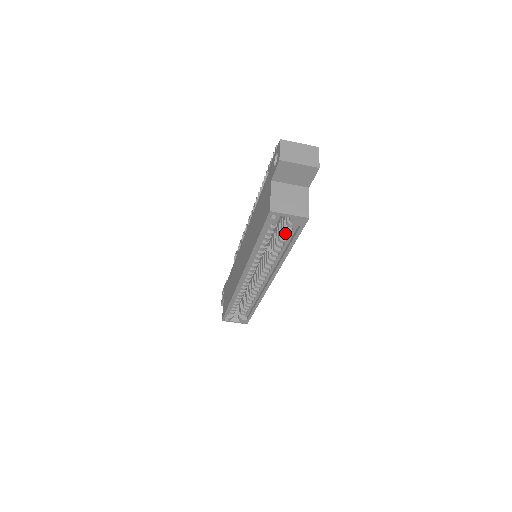
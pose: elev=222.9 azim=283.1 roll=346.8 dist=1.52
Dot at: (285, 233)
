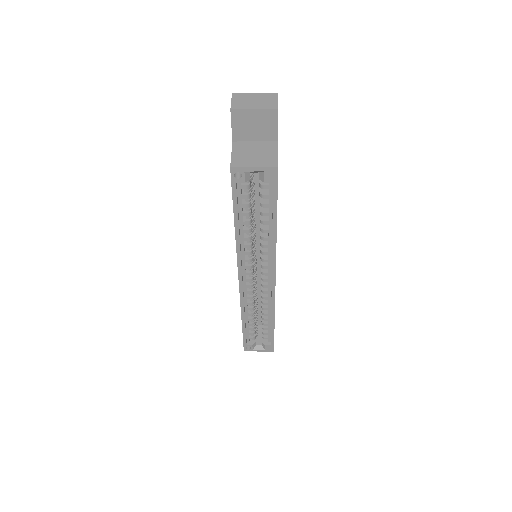
Dot at: (264, 202)
